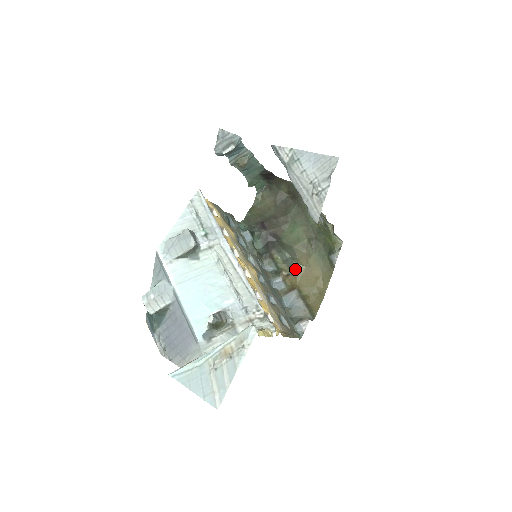
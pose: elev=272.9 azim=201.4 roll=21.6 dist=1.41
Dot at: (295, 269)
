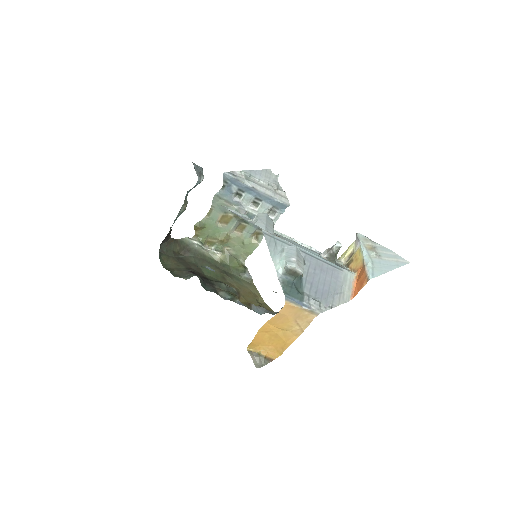
Dot at: (237, 292)
